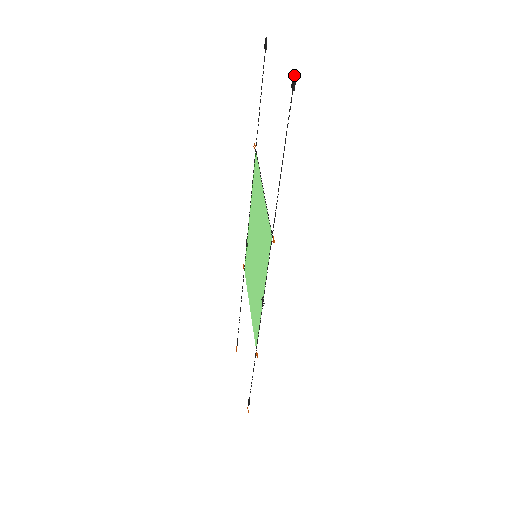
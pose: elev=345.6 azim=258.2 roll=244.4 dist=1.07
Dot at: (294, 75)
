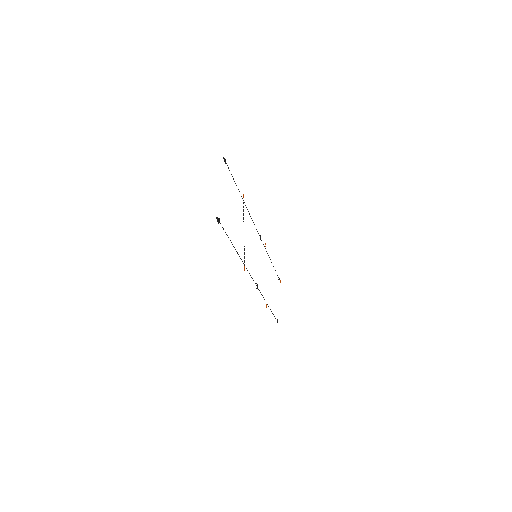
Dot at: (216, 217)
